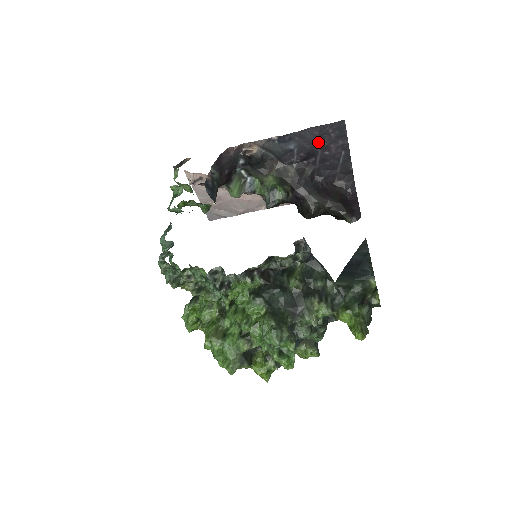
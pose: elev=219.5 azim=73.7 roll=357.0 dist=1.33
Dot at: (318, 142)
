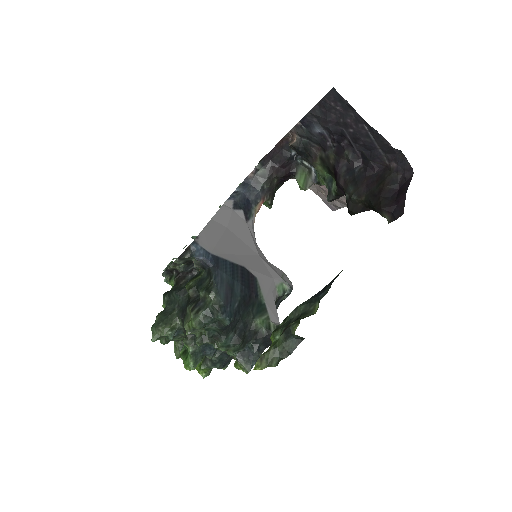
Dot at: (333, 120)
